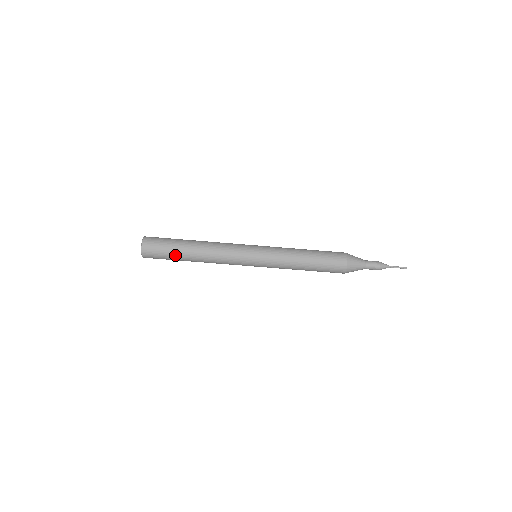
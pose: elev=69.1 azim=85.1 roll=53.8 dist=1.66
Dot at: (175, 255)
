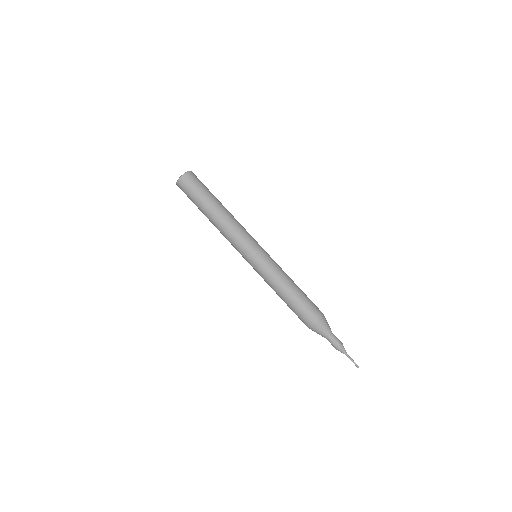
Dot at: (208, 195)
